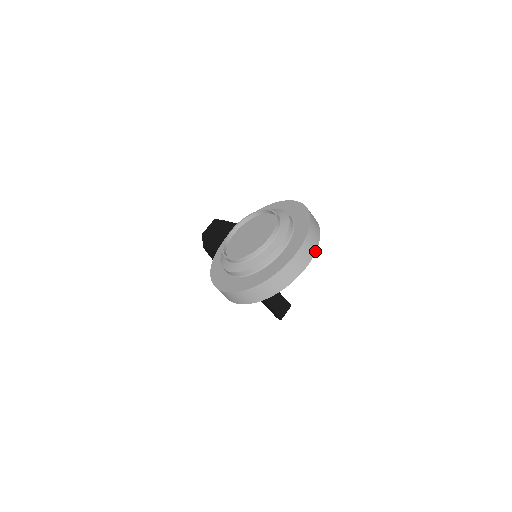
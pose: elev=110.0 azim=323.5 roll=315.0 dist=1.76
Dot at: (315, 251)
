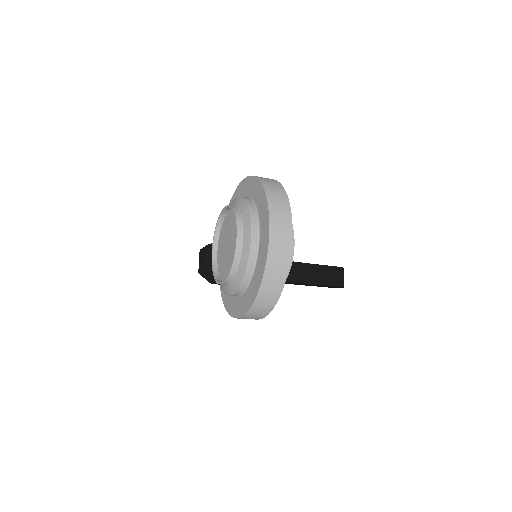
Dot at: (290, 213)
